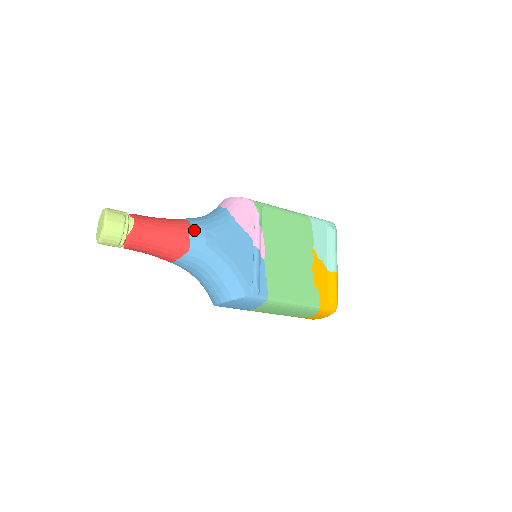
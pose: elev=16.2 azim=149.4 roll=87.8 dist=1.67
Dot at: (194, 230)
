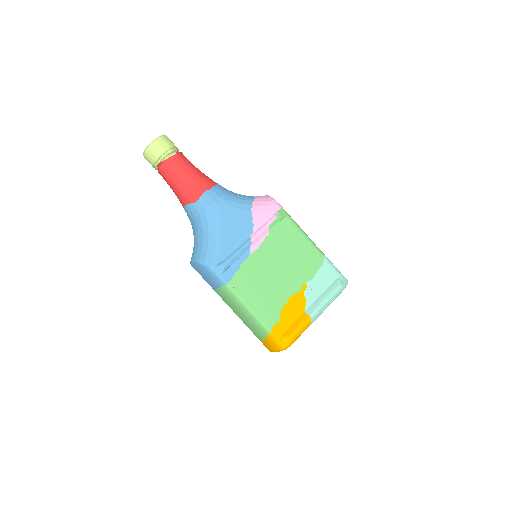
Dot at: (212, 191)
